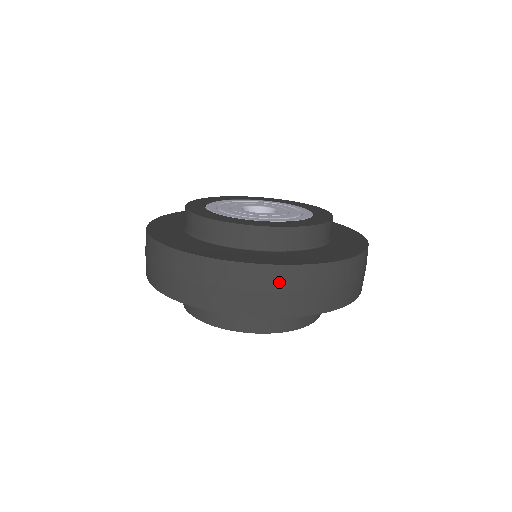
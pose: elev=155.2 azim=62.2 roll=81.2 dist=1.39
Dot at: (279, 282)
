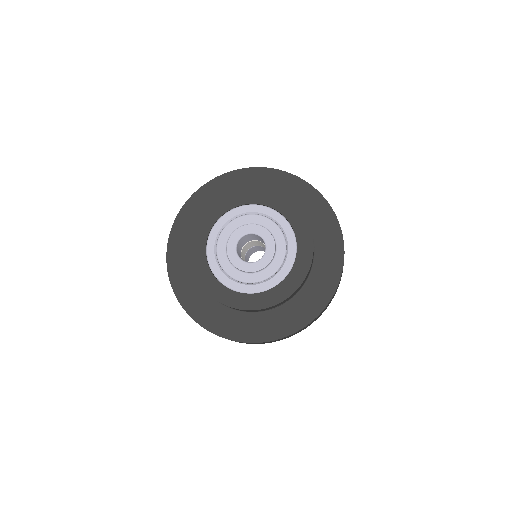
Dot at: occluded
